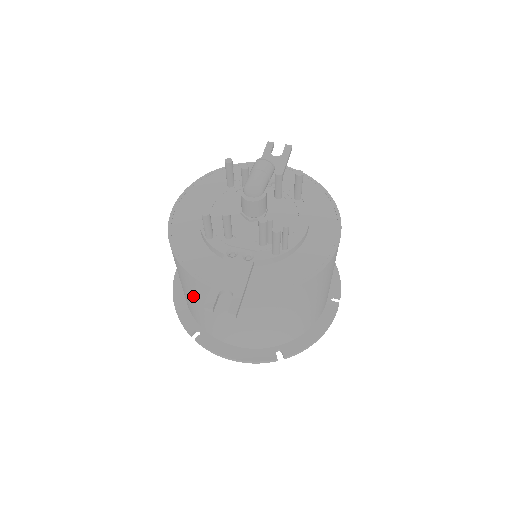
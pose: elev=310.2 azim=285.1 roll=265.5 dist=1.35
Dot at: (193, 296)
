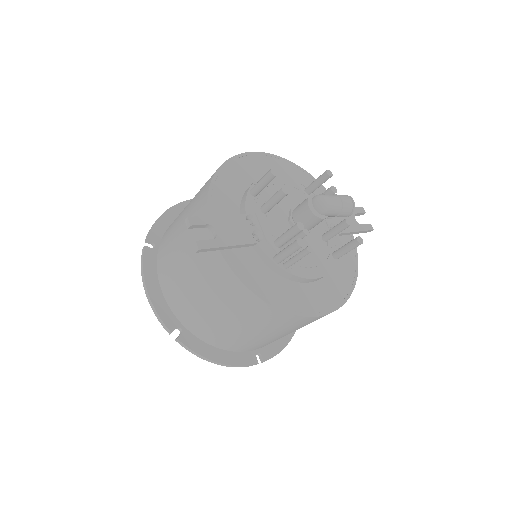
Dot at: (187, 214)
